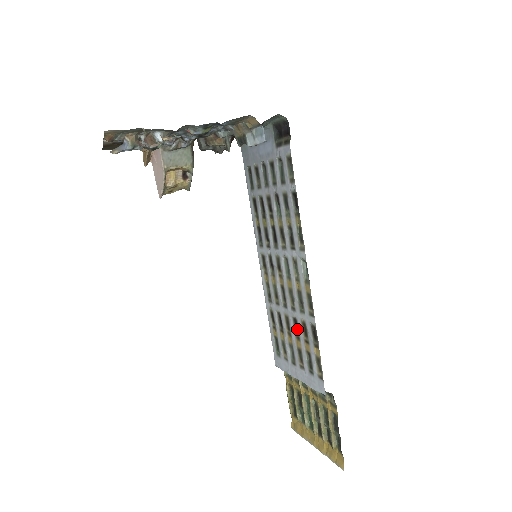
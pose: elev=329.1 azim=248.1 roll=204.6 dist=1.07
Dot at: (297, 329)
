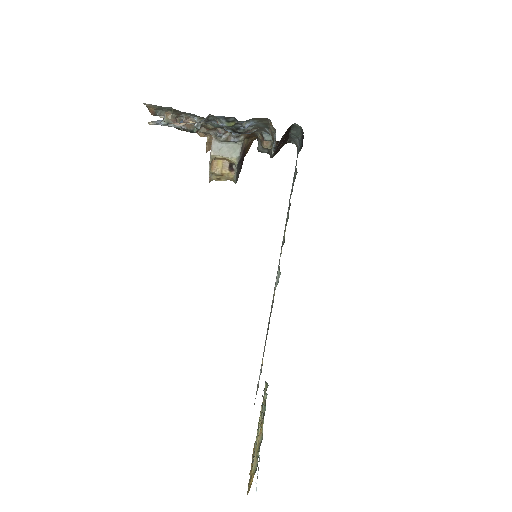
Dot at: occluded
